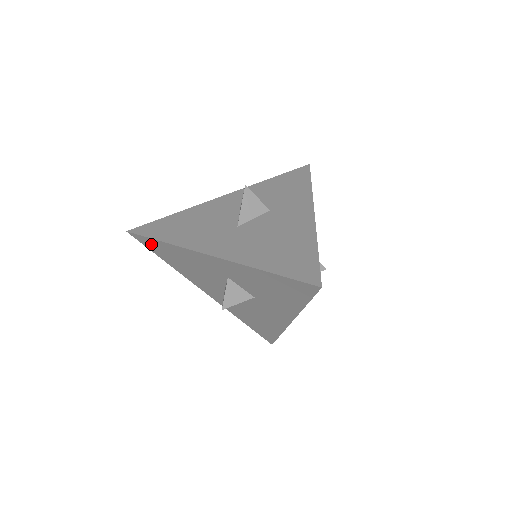
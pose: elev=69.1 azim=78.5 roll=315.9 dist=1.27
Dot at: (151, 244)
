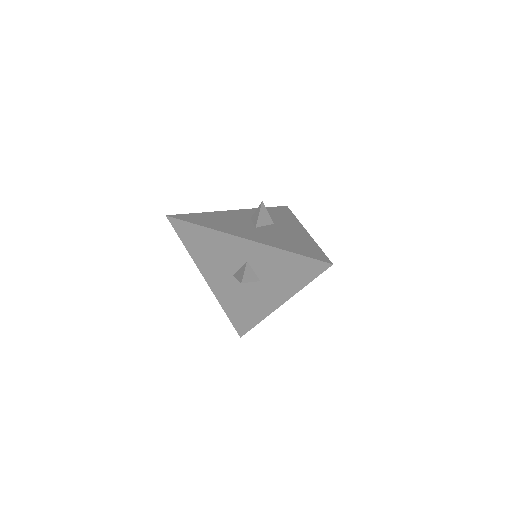
Dot at: (185, 229)
